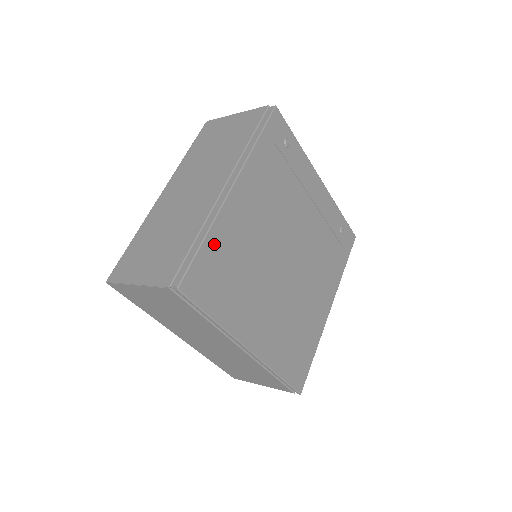
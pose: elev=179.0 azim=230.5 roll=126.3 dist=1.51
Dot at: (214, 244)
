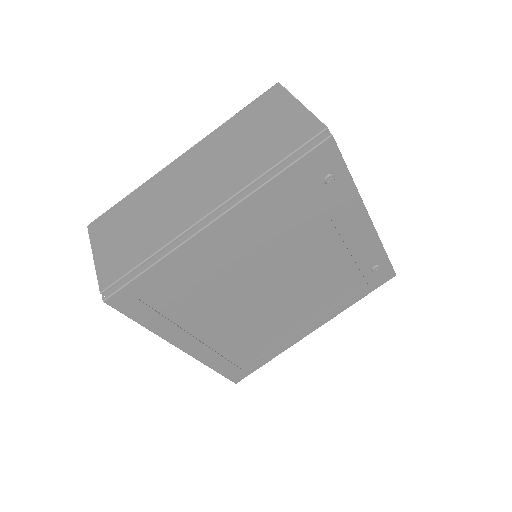
Dot at: (165, 270)
